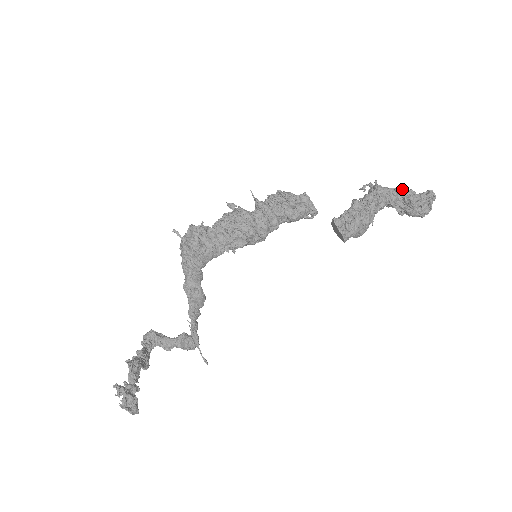
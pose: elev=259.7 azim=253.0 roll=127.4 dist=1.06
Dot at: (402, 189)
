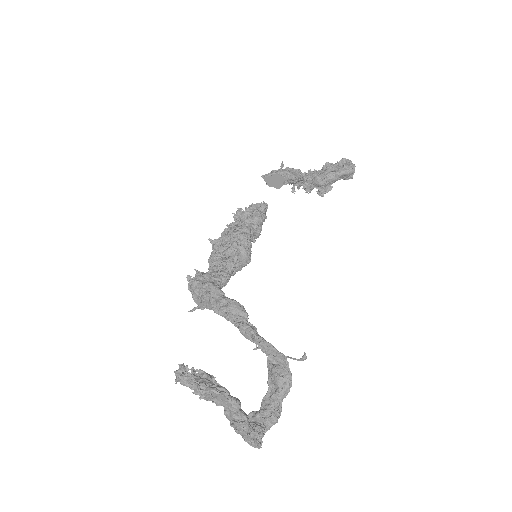
Dot at: occluded
